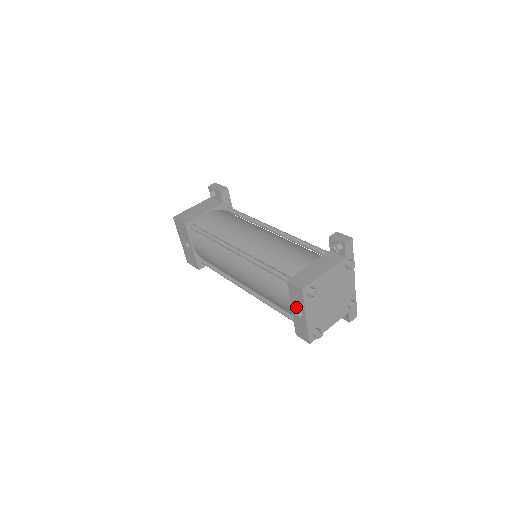
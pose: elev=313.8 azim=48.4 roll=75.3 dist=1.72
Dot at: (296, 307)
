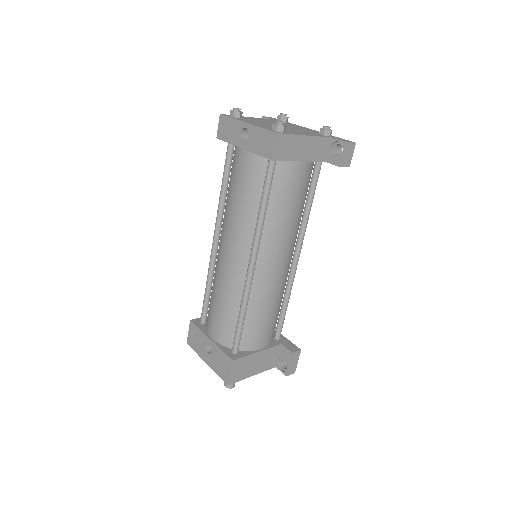
Dot at: (238, 137)
